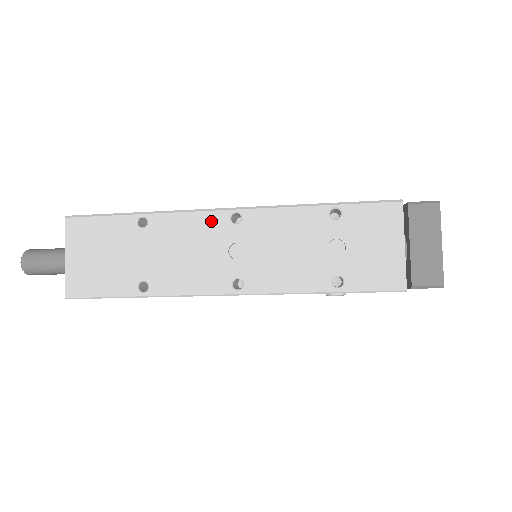
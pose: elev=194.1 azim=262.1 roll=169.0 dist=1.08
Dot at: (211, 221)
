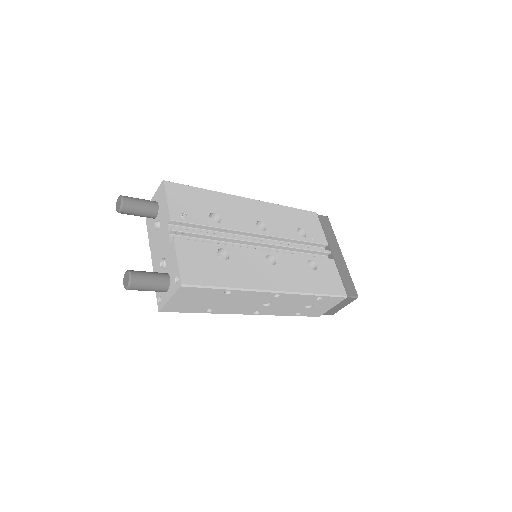
Dot at: (264, 295)
